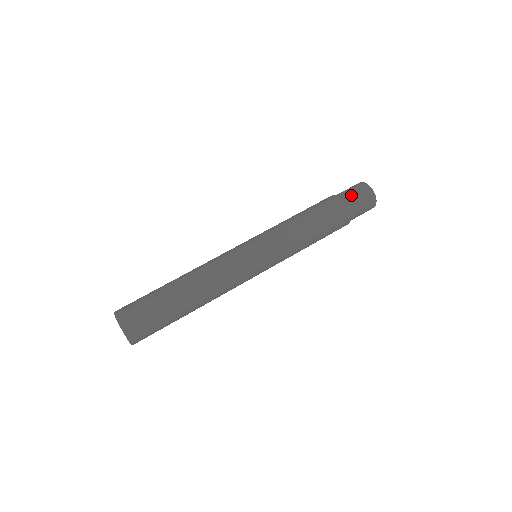
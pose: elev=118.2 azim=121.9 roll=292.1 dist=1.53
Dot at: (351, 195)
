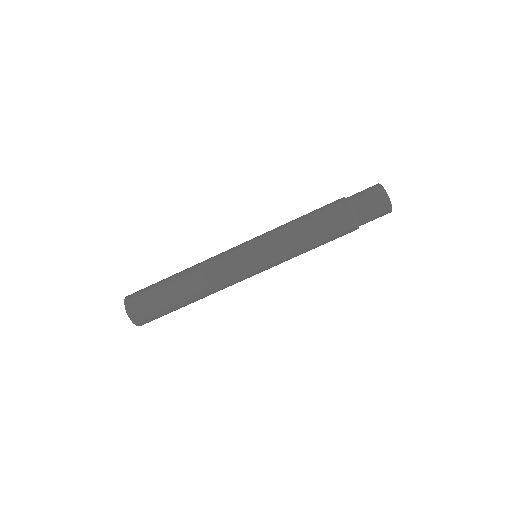
Dot at: (367, 212)
